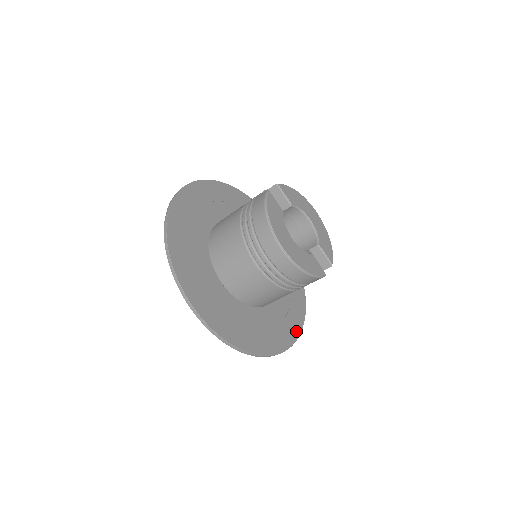
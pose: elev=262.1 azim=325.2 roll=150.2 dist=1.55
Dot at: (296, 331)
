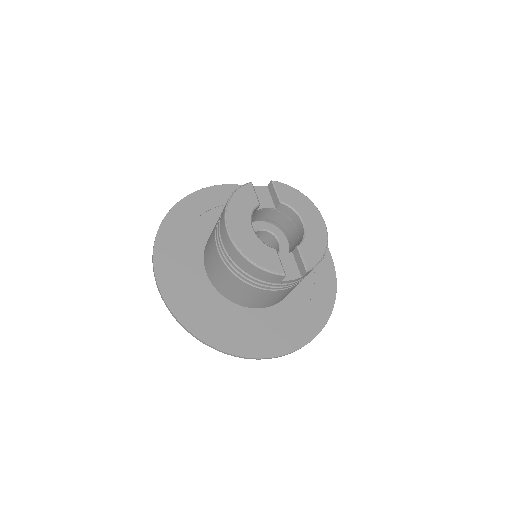
Dot at: (283, 348)
